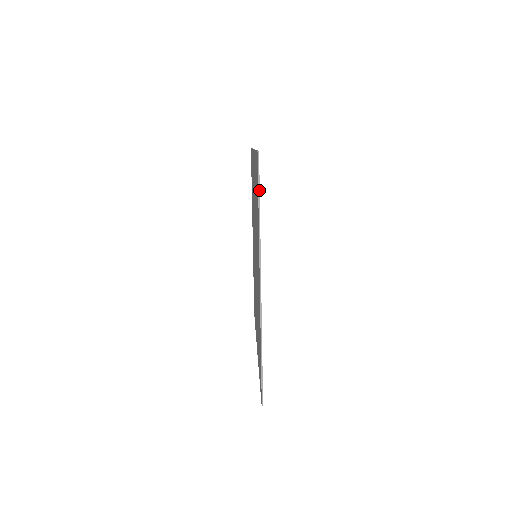
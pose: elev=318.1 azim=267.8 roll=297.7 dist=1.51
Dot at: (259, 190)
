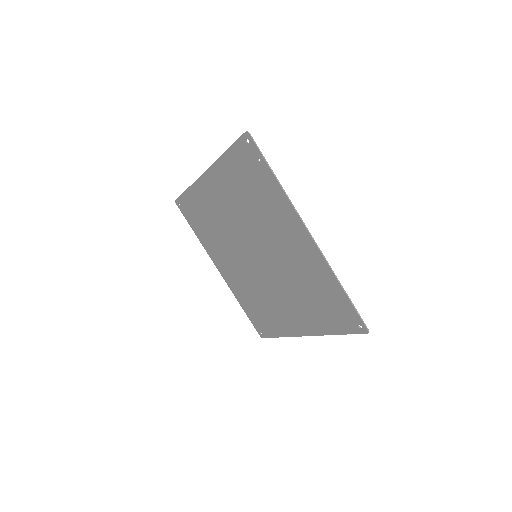
Dot at: occluded
